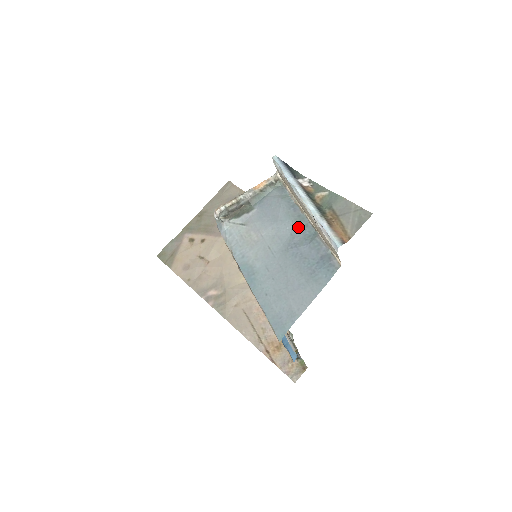
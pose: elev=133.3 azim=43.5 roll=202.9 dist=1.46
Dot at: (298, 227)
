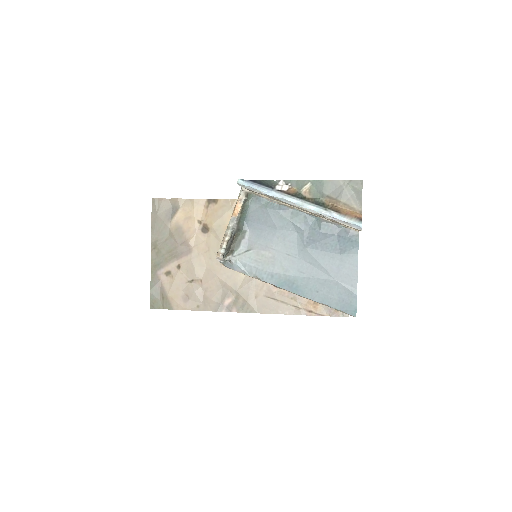
Dot at: (299, 223)
